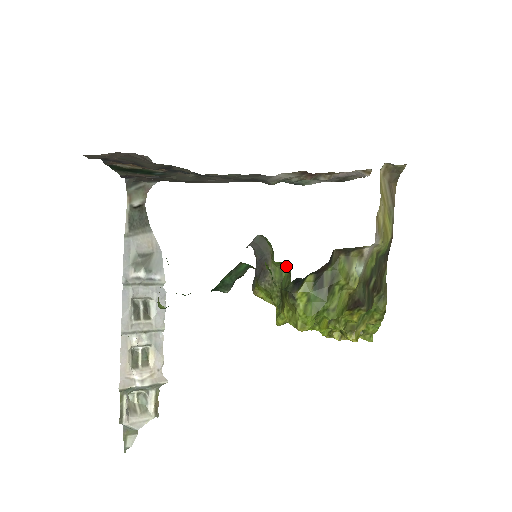
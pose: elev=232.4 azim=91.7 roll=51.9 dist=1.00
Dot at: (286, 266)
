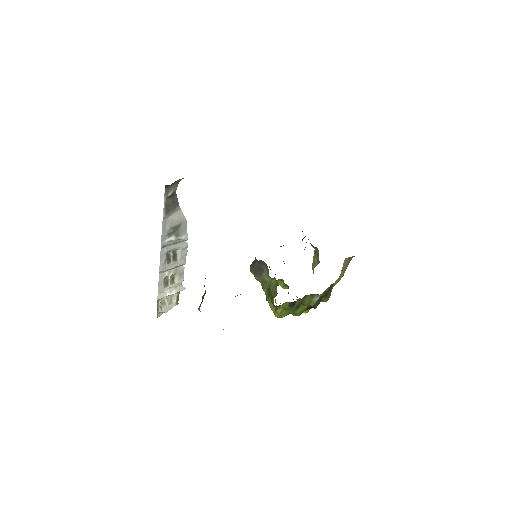
Dot at: (275, 279)
